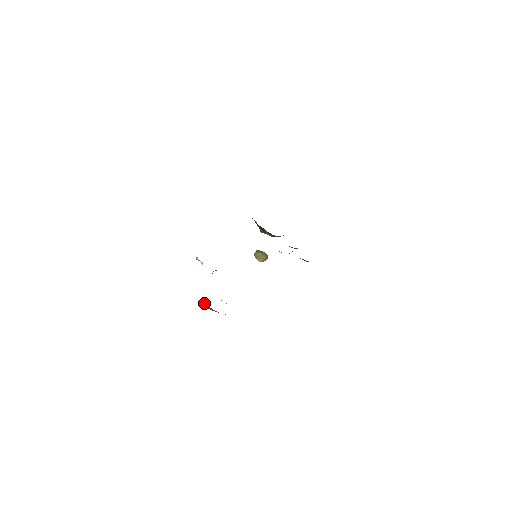
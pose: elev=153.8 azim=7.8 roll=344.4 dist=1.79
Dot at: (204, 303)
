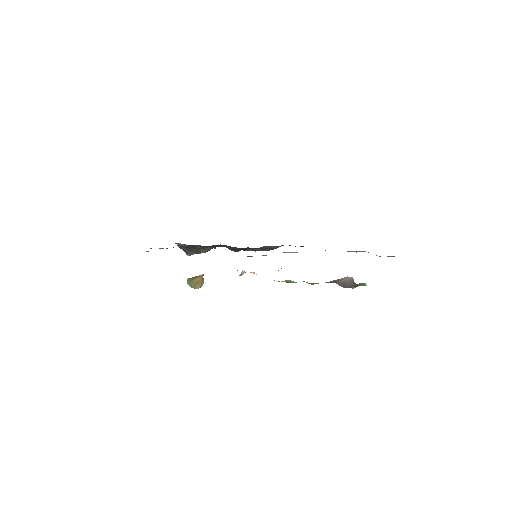
Dot at: (345, 283)
